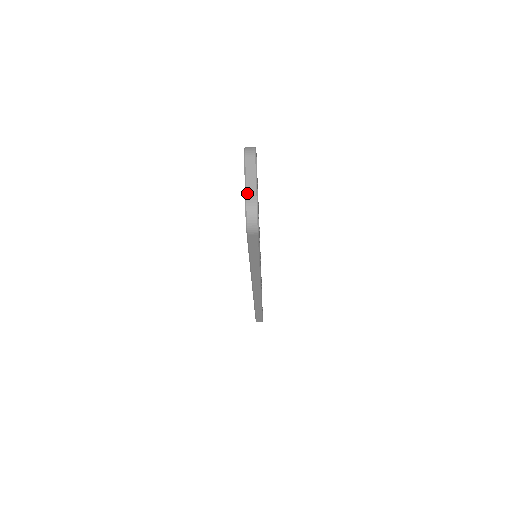
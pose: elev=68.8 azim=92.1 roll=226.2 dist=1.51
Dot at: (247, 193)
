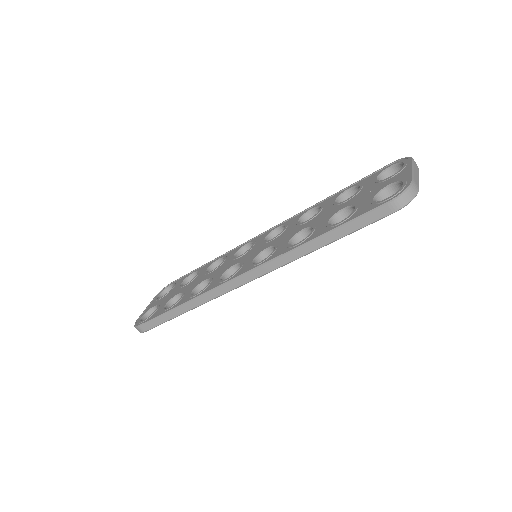
Dot at: (415, 177)
